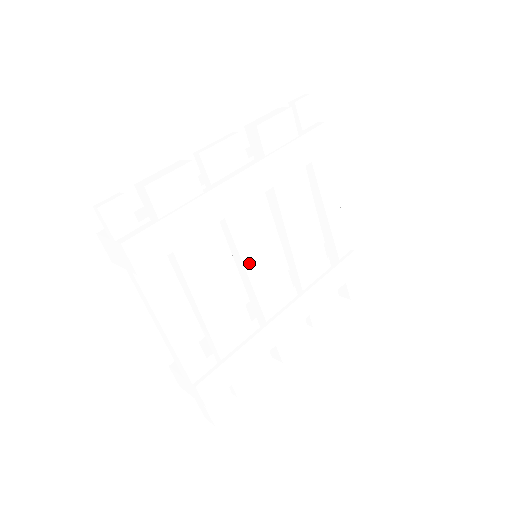
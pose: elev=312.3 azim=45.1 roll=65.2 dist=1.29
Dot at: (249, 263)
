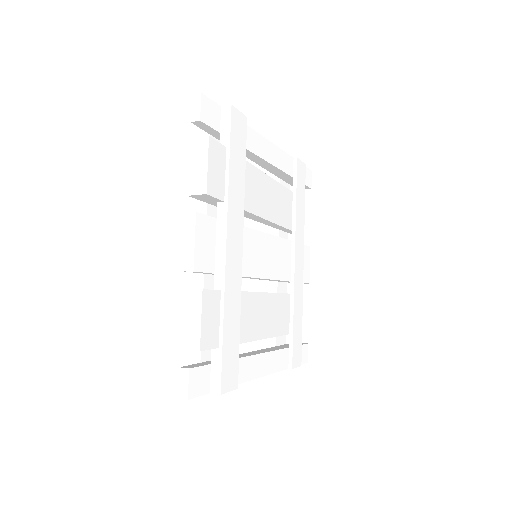
Dot at: (262, 272)
